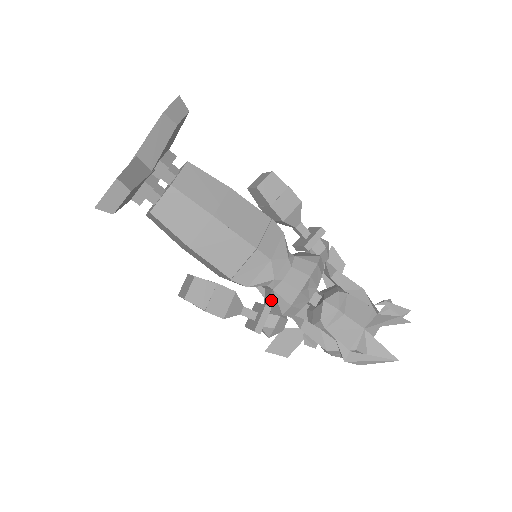
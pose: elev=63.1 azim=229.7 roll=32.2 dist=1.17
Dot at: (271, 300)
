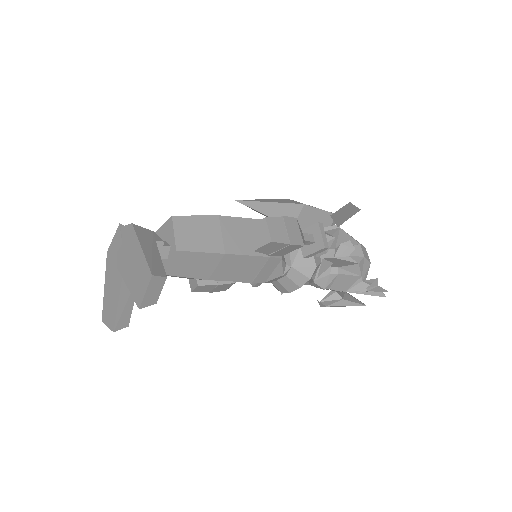
Dot at: occluded
